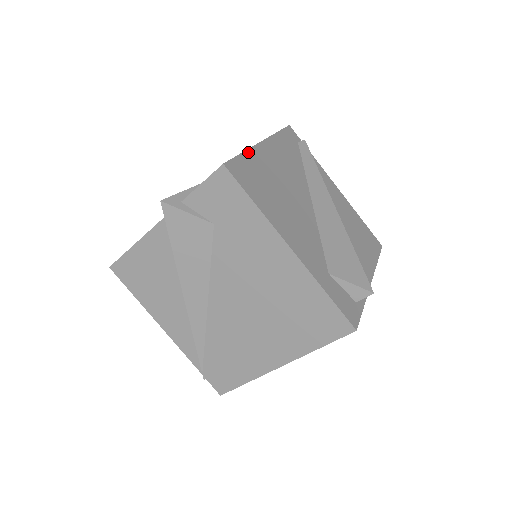
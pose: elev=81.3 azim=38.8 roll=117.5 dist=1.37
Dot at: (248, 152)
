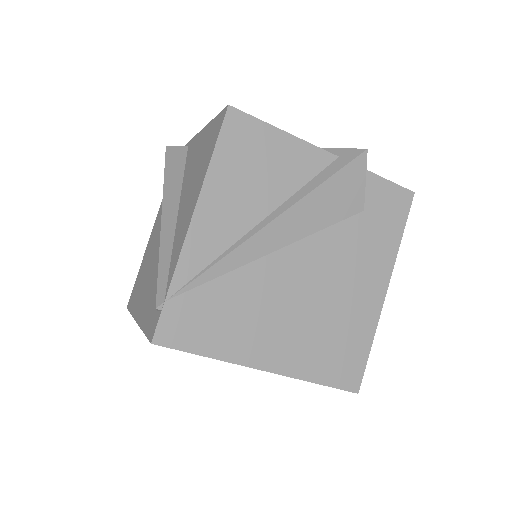
Dot at: occluded
